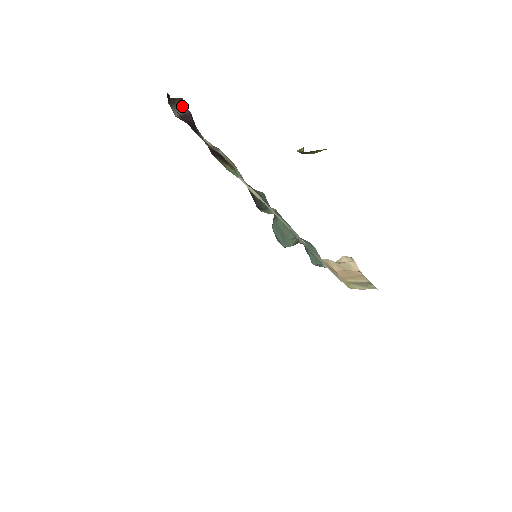
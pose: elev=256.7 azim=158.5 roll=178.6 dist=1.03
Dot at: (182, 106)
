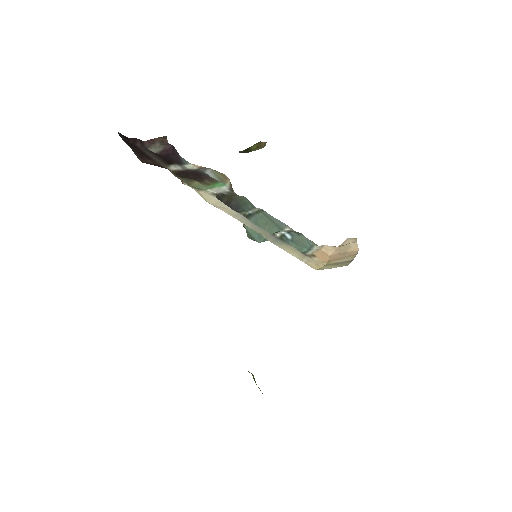
Dot at: (166, 143)
